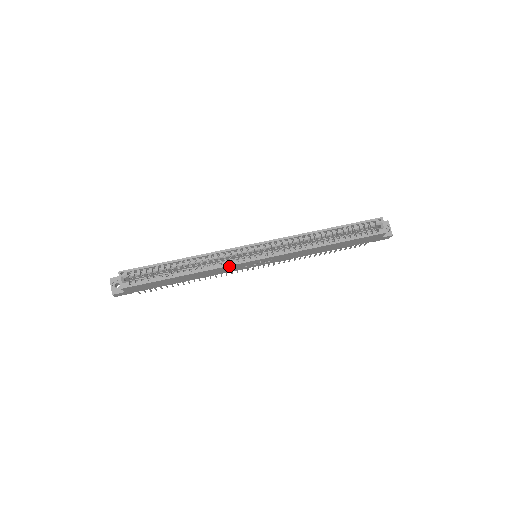
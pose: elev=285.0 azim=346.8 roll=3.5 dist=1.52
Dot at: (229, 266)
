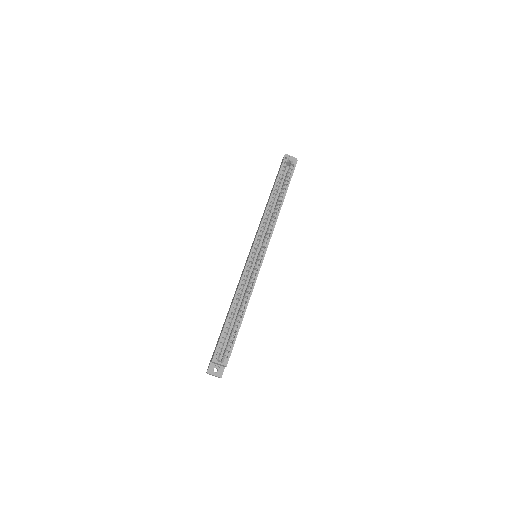
Dot at: (256, 278)
